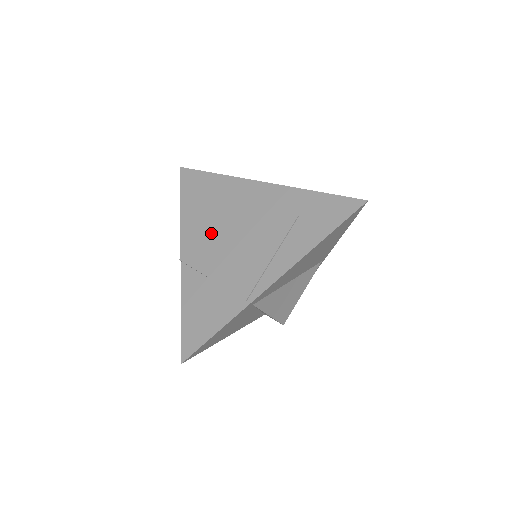
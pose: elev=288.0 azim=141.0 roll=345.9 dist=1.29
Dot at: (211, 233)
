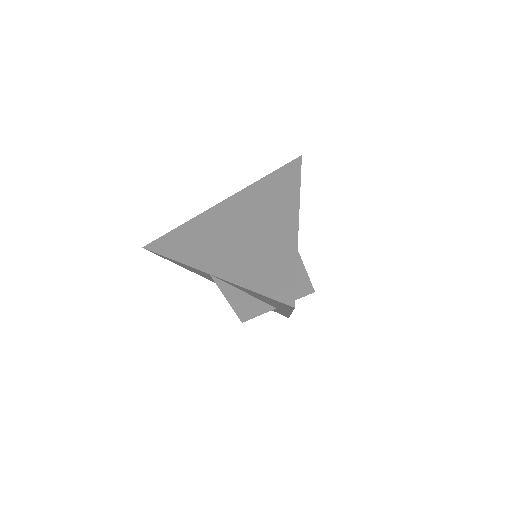
Dot at: (218, 244)
